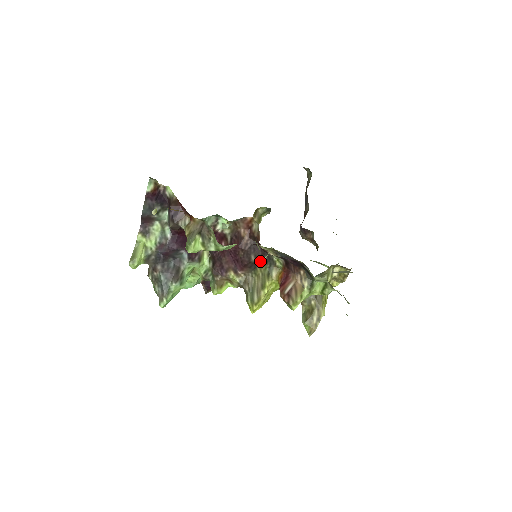
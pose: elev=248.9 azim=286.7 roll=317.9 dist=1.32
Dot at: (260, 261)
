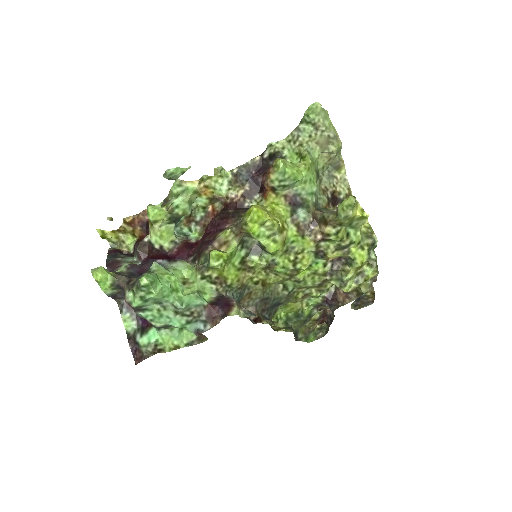
Dot at: (240, 212)
